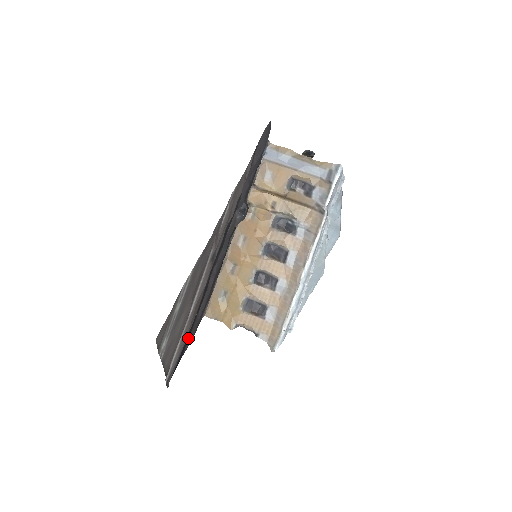
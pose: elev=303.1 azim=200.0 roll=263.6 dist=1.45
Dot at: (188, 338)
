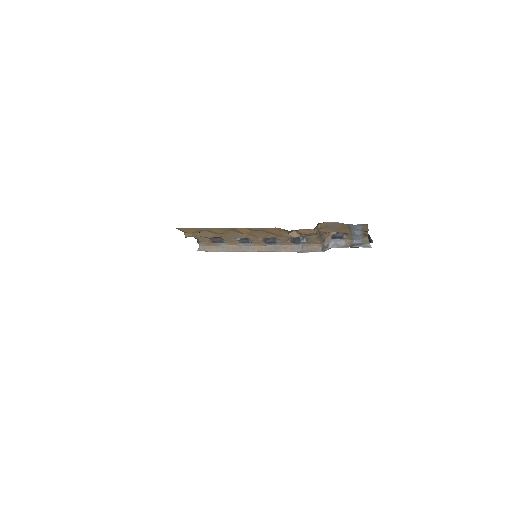
Dot at: occluded
